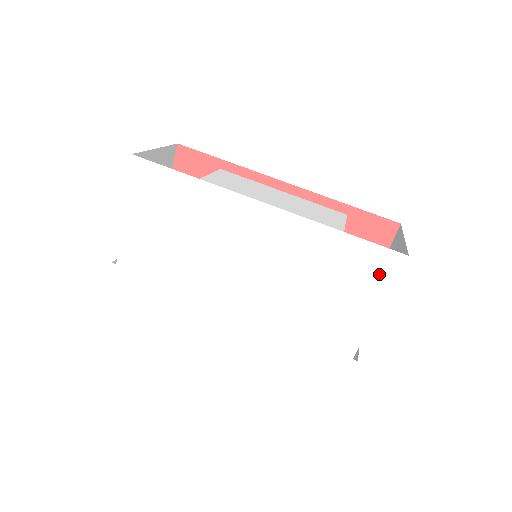
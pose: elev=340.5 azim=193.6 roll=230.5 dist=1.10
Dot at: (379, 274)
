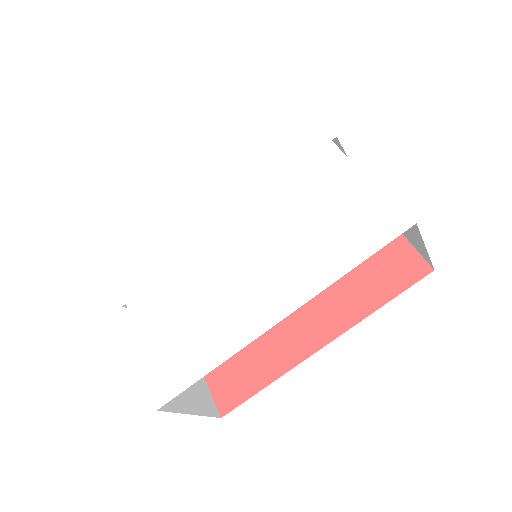
Dot at: (301, 124)
